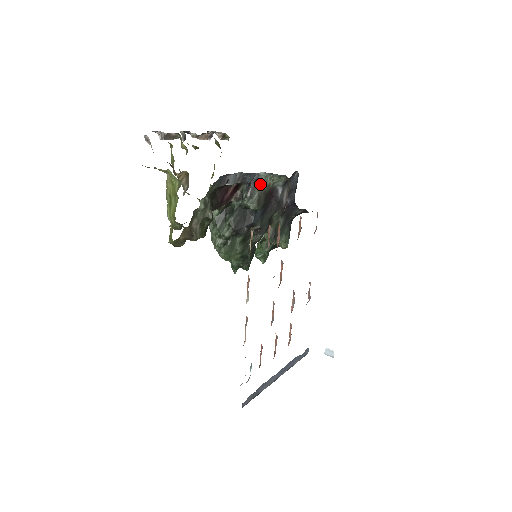
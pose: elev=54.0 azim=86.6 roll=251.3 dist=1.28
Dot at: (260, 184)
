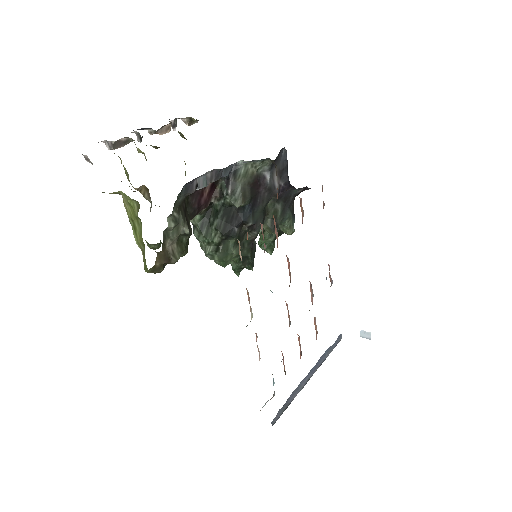
Dot at: (241, 175)
